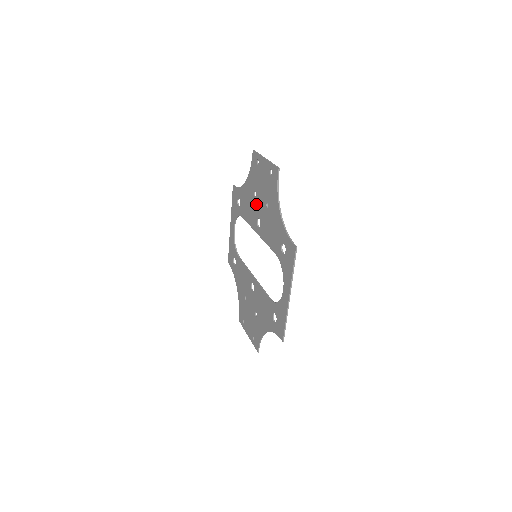
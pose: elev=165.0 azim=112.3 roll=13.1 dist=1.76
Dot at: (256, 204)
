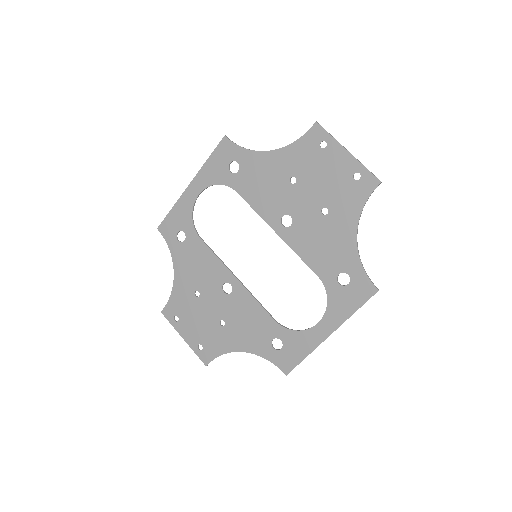
Dot at: (291, 195)
